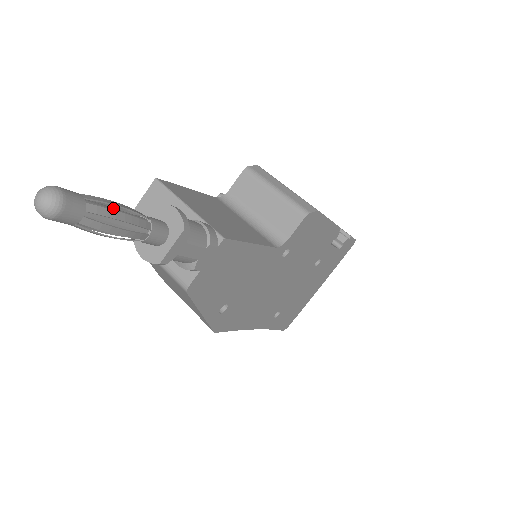
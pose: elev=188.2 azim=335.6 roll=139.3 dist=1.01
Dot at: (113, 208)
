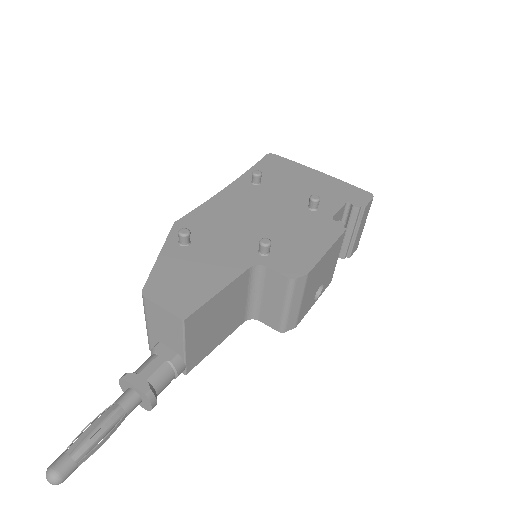
Dot at: (100, 440)
